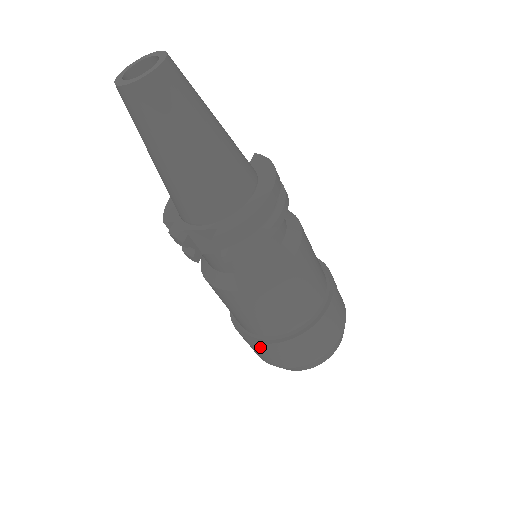
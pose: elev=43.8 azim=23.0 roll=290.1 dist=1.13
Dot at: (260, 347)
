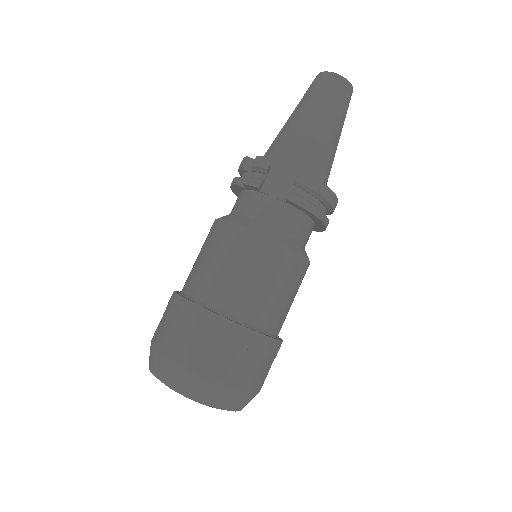
Dot at: (202, 320)
